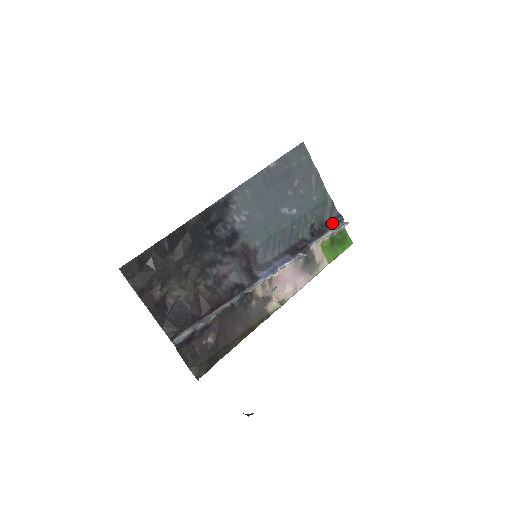
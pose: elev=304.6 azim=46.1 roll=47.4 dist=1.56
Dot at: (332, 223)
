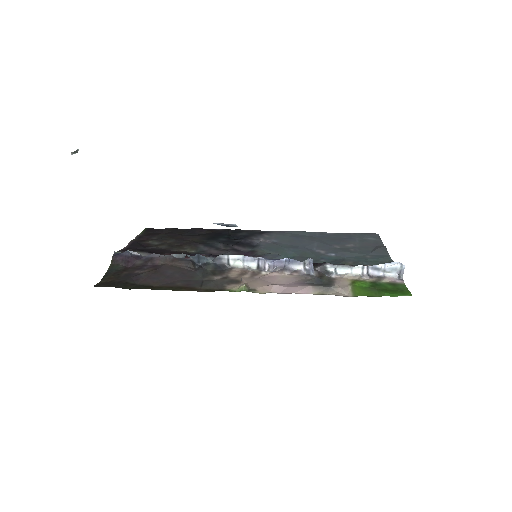
Dot at: occluded
